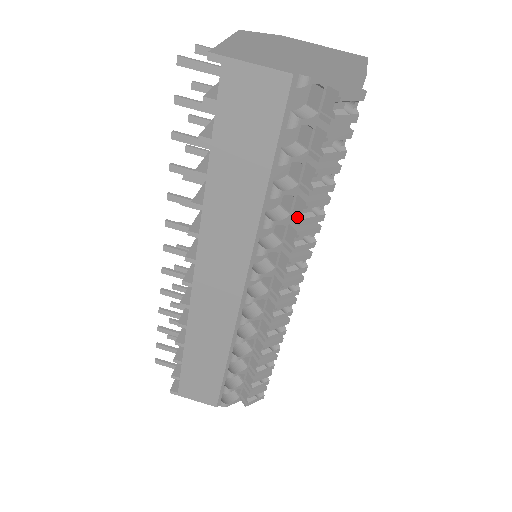
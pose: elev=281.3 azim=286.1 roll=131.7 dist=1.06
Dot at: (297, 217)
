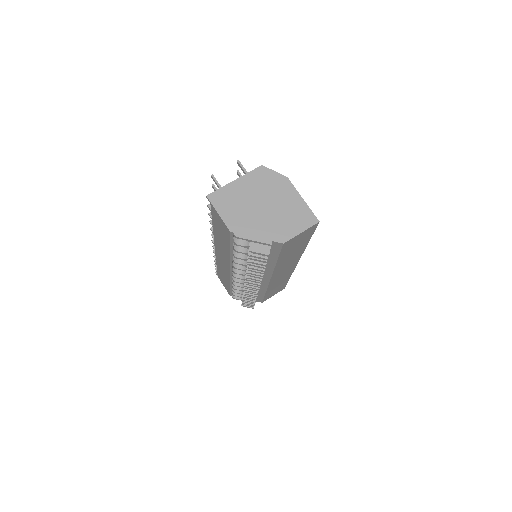
Dot at: occluded
